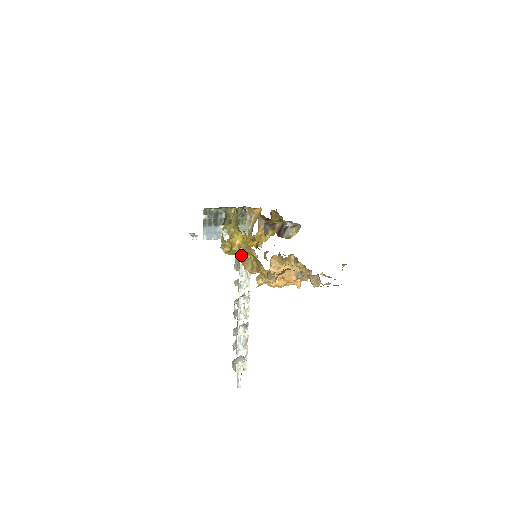
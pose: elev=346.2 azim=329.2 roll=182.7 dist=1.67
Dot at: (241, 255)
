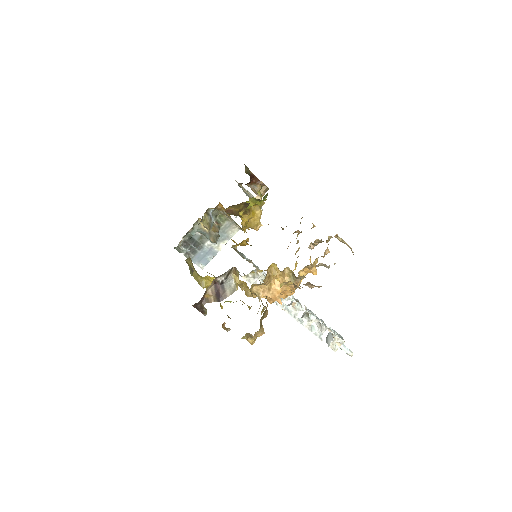
Dot at: occluded
